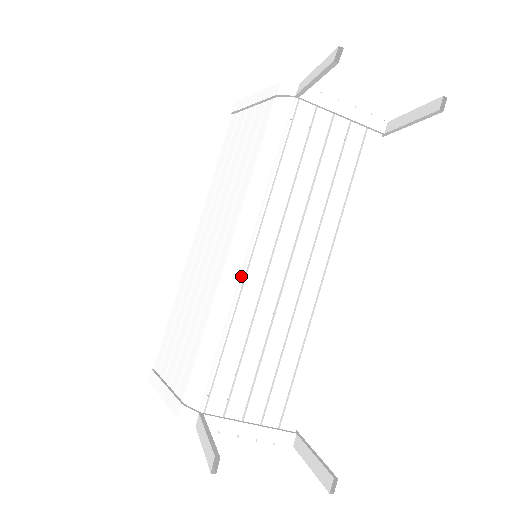
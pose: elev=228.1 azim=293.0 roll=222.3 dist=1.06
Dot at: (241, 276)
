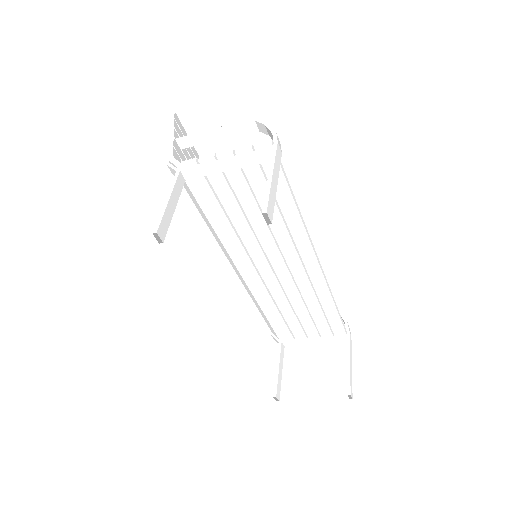
Dot at: (249, 284)
